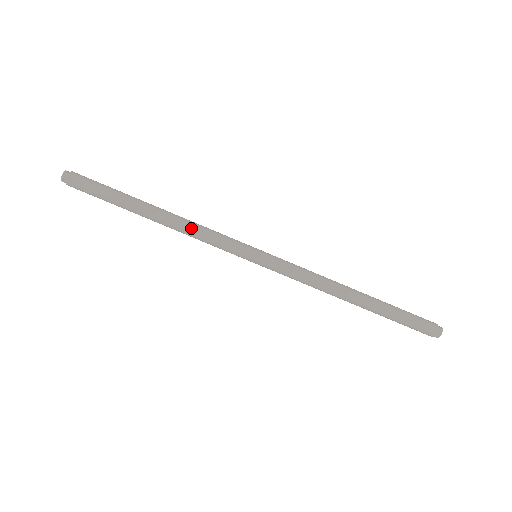
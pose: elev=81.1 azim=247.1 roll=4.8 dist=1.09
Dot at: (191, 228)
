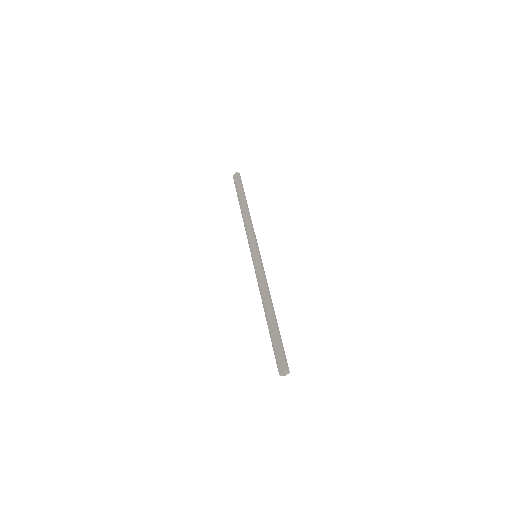
Dot at: occluded
